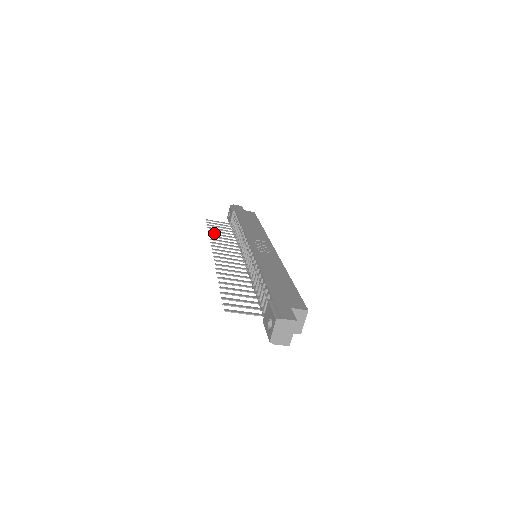
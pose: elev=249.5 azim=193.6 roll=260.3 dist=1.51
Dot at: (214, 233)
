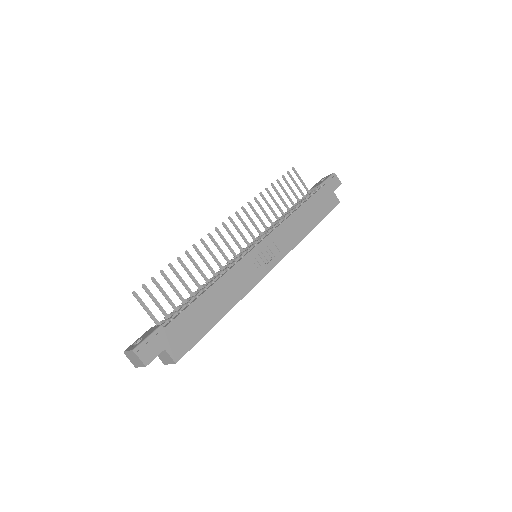
Dot at: occluded
